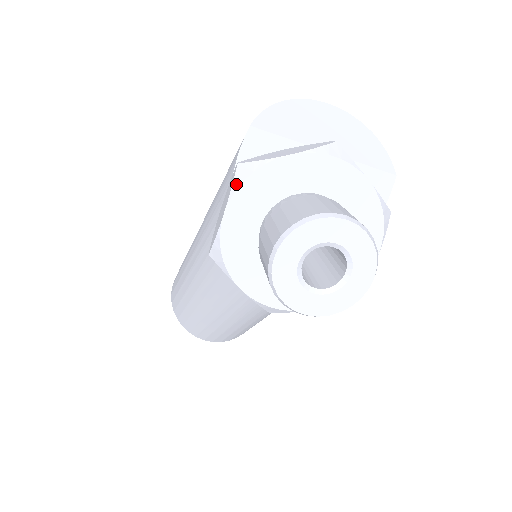
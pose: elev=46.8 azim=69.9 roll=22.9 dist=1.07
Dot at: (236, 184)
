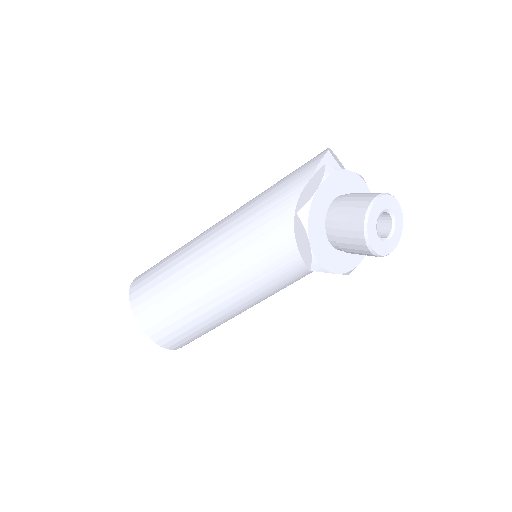
Dot at: (327, 174)
